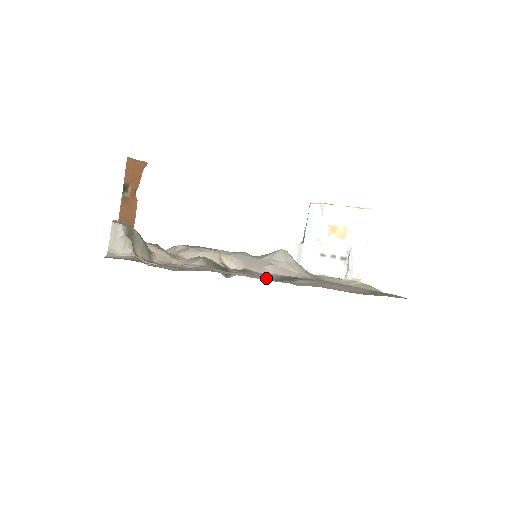
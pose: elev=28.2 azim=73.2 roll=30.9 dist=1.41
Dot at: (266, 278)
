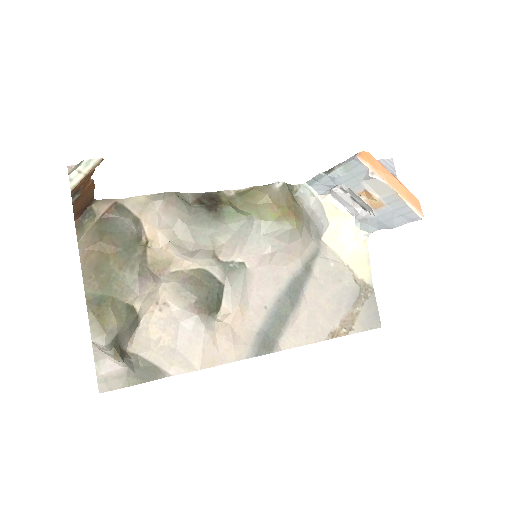
Dot at: (258, 324)
